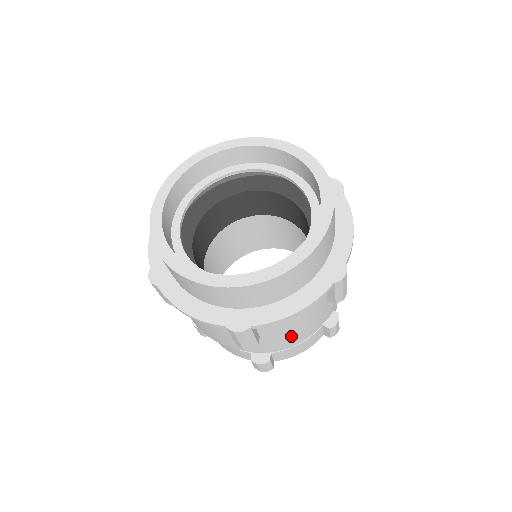
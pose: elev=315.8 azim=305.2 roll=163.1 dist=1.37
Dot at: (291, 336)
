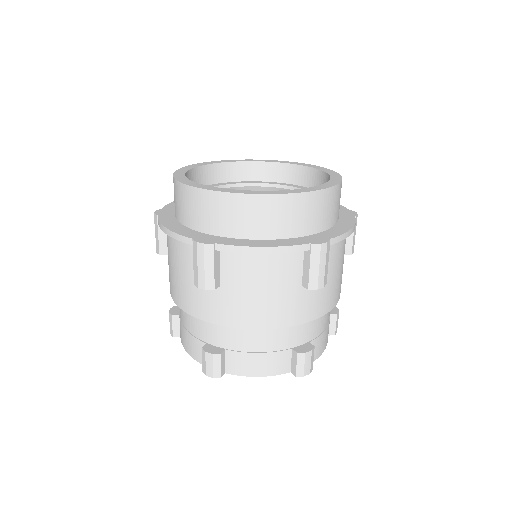
Dot at: (335, 290)
